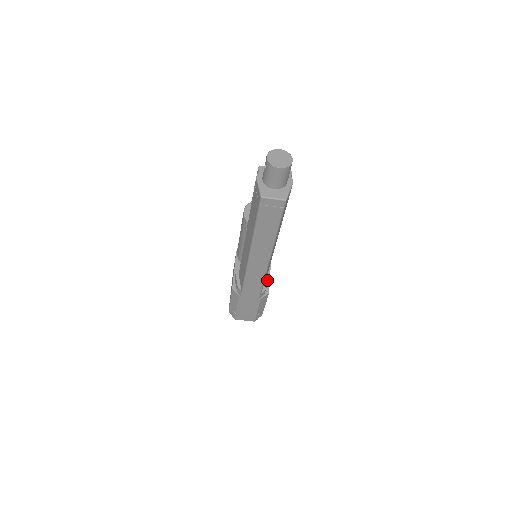
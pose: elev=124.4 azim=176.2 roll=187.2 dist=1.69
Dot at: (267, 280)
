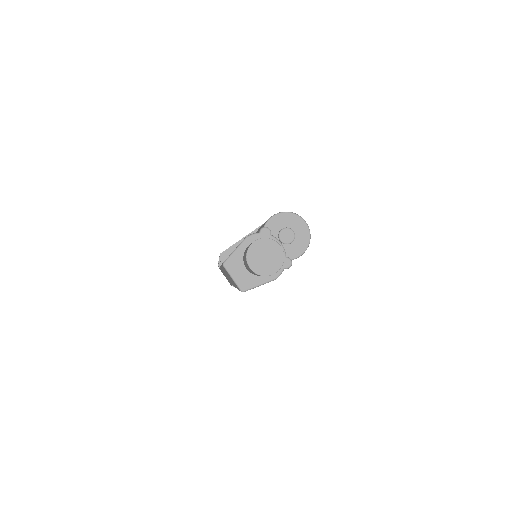
Dot at: occluded
